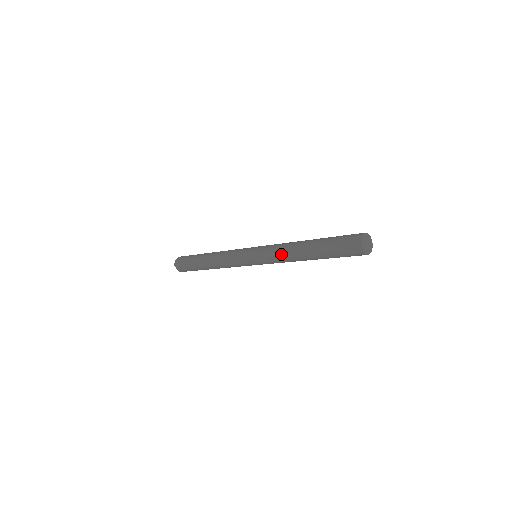
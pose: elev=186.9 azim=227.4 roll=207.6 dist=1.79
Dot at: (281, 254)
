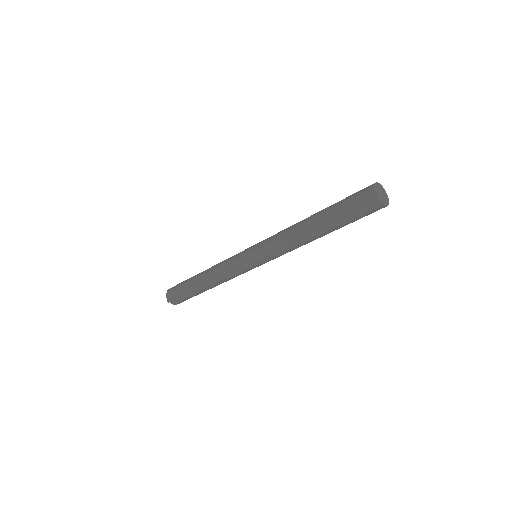
Dot at: (288, 246)
